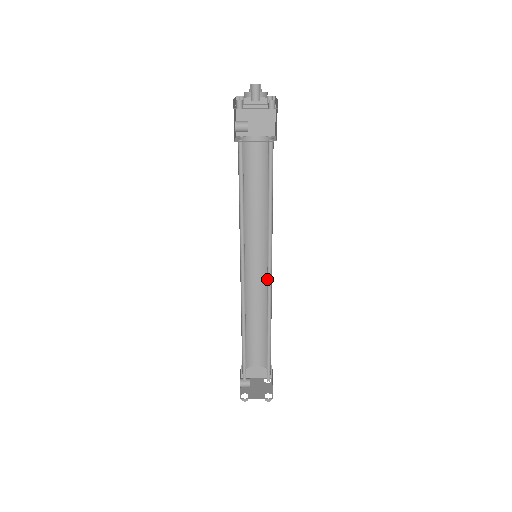
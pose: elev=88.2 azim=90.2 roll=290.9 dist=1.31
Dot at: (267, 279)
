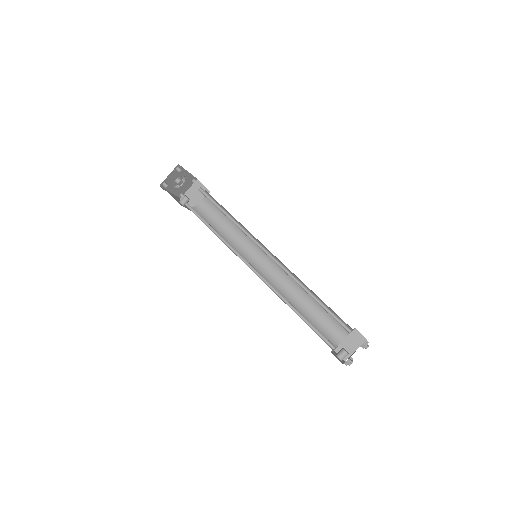
Dot at: occluded
